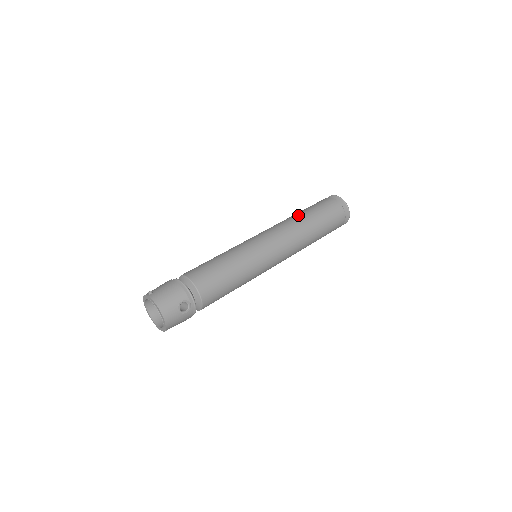
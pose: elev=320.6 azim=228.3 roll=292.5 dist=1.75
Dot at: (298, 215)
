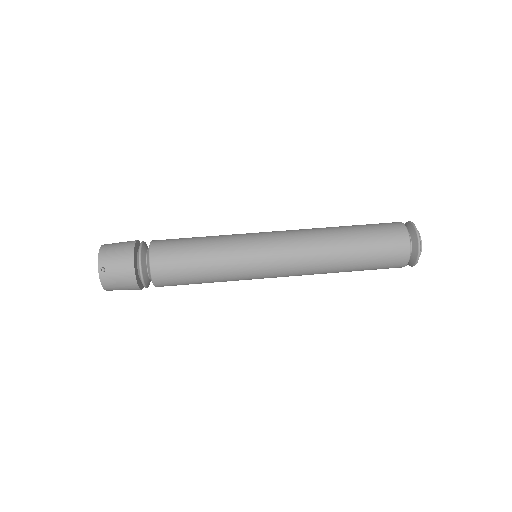
Dot at: (342, 254)
